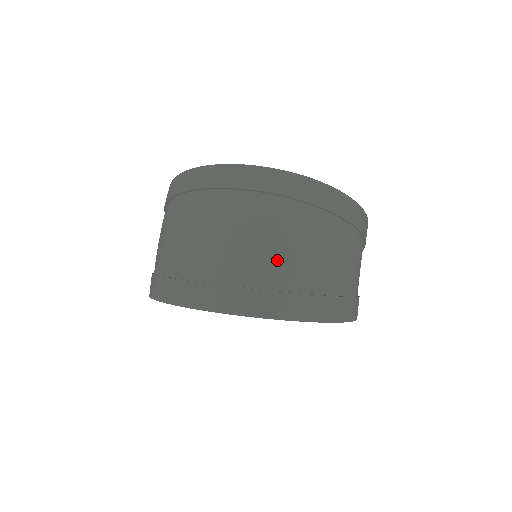
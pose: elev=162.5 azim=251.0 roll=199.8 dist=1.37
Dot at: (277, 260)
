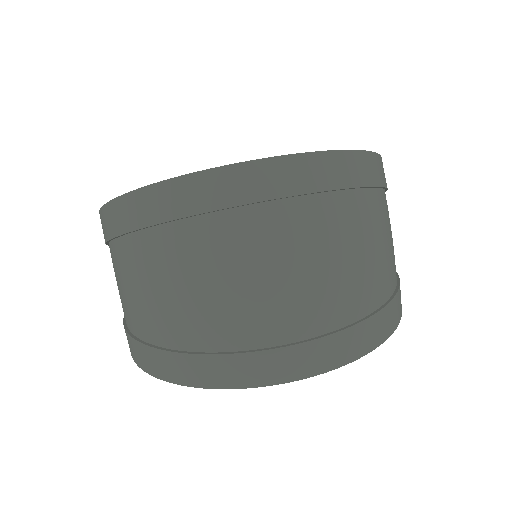
Dot at: (356, 280)
